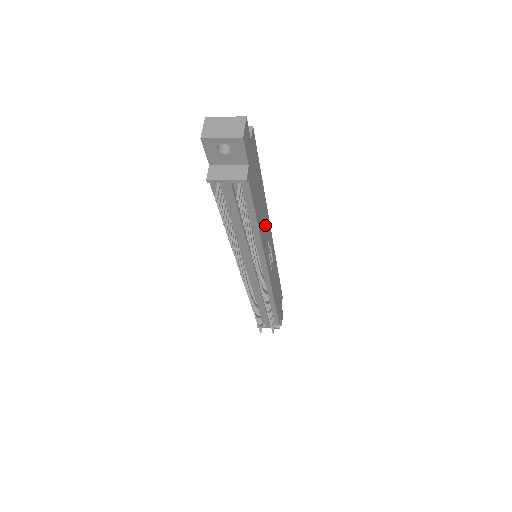
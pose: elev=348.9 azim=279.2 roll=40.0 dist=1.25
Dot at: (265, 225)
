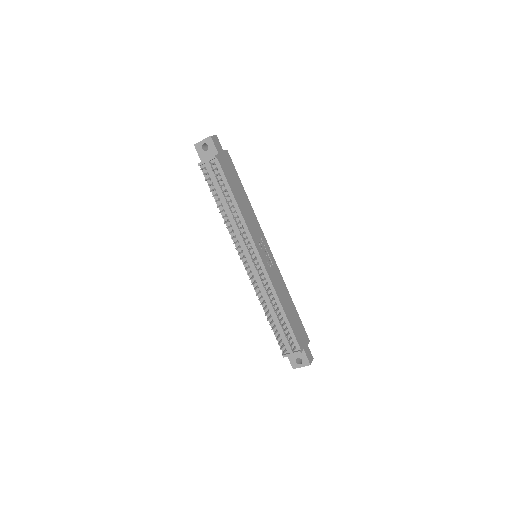
Dot at: (252, 220)
